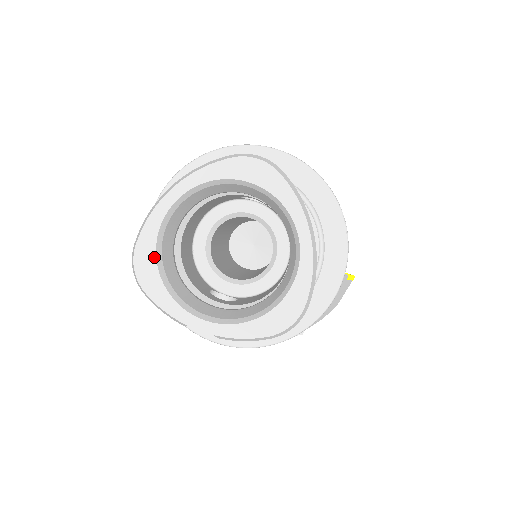
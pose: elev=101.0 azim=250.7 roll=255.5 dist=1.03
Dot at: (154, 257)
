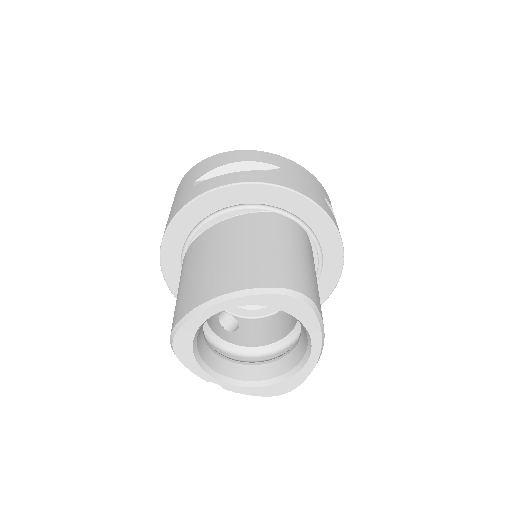
Dot at: (192, 340)
